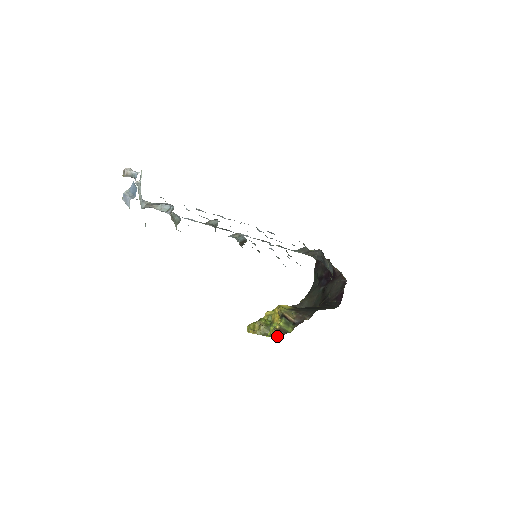
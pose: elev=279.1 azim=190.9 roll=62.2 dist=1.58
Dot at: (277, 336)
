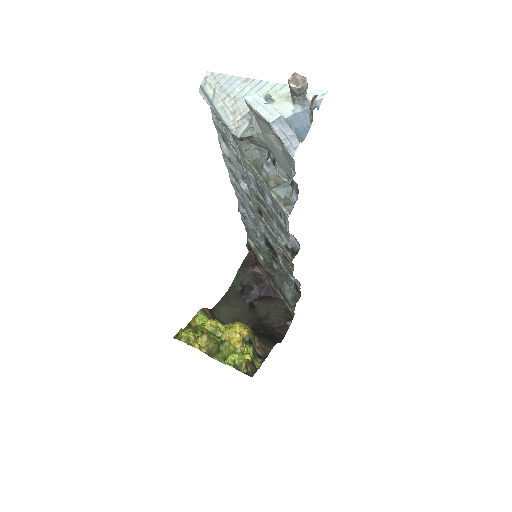
Dot at: (245, 370)
